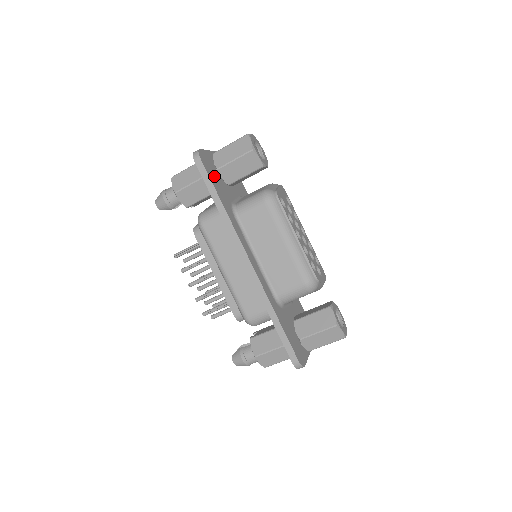
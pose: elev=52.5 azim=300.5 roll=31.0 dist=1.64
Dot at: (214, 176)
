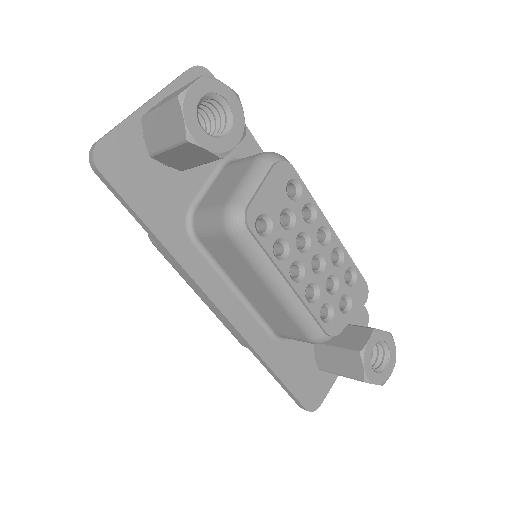
Dot at: (140, 181)
